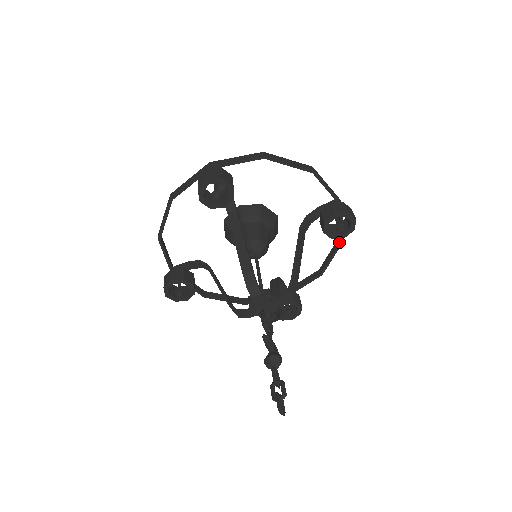
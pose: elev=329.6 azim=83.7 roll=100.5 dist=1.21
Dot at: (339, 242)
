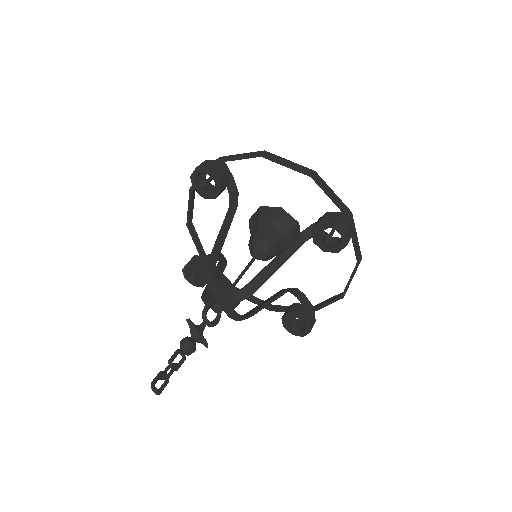
Dot at: occluded
